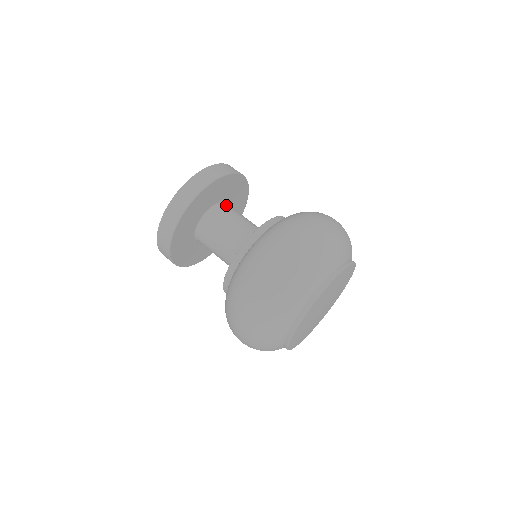
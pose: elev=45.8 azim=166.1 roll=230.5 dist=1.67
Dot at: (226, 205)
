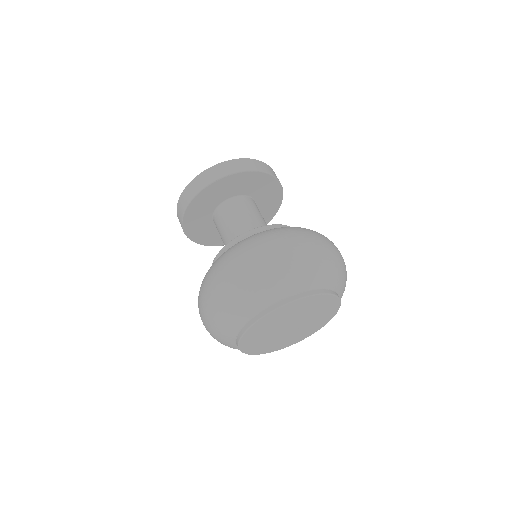
Dot at: (228, 204)
